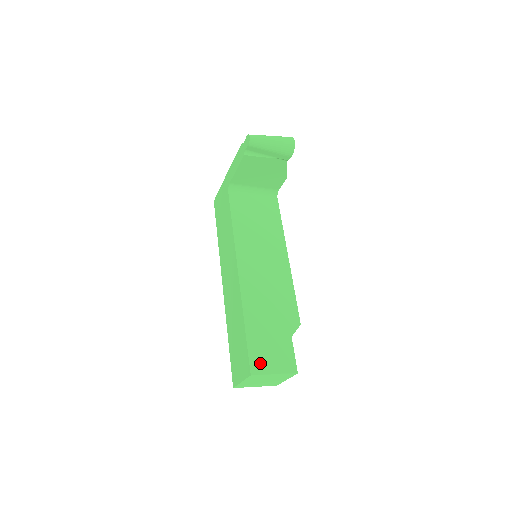
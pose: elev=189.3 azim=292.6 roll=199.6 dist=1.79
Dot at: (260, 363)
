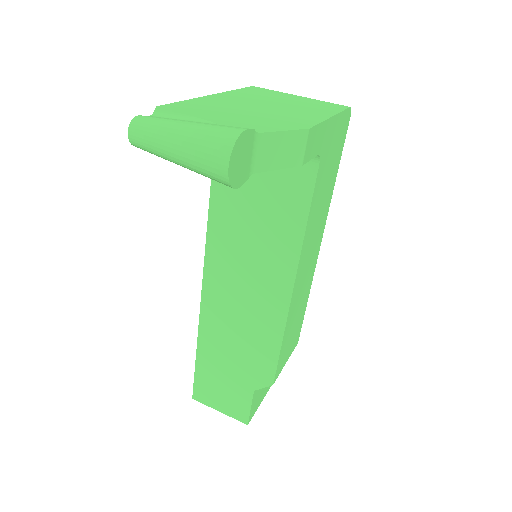
Dot at: (205, 394)
